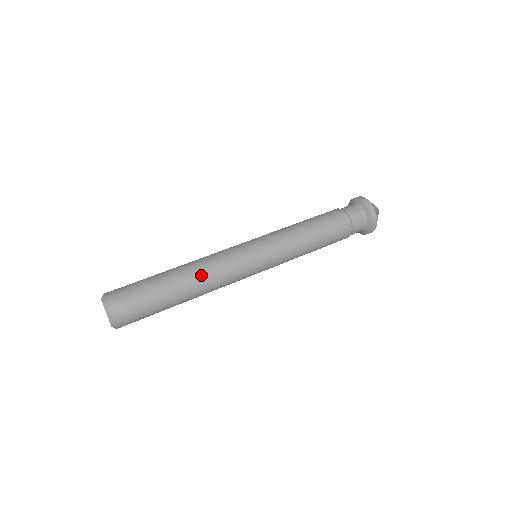
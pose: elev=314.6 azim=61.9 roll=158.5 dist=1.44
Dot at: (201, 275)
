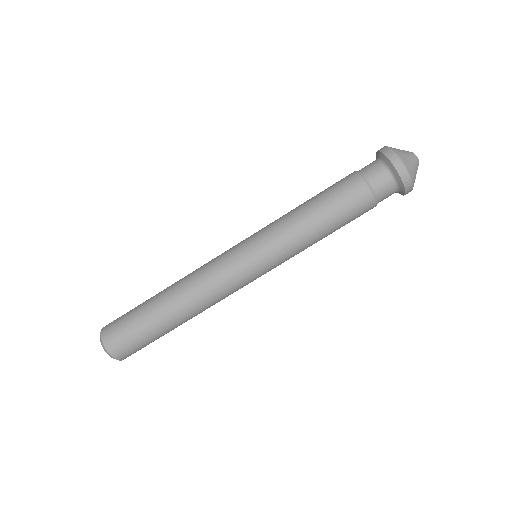
Dot at: (197, 306)
